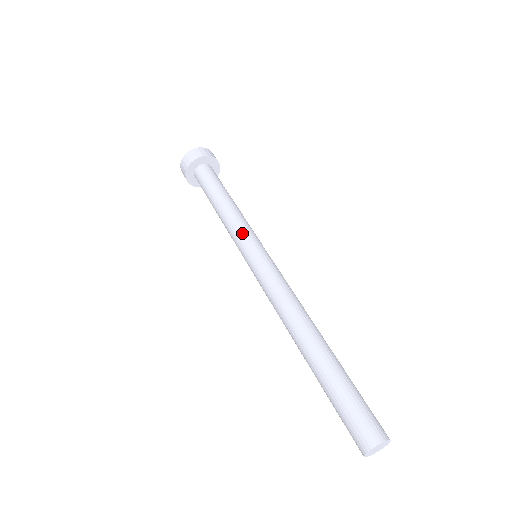
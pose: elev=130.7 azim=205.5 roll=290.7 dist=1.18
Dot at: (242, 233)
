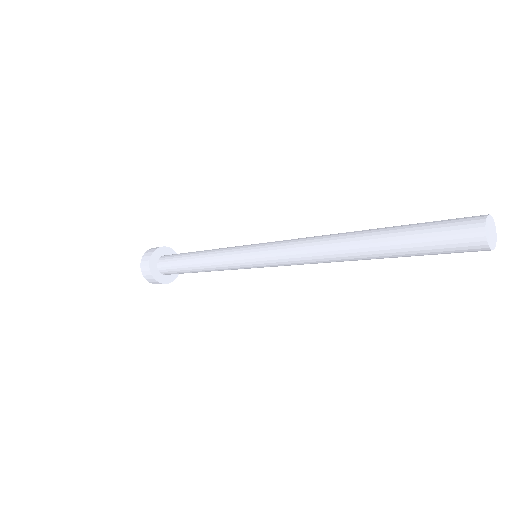
Dot at: (230, 251)
